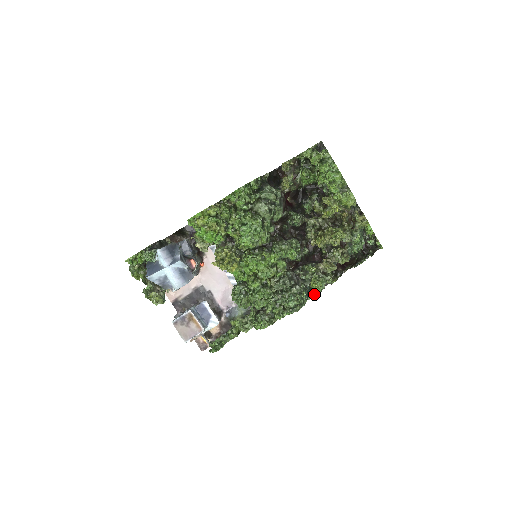
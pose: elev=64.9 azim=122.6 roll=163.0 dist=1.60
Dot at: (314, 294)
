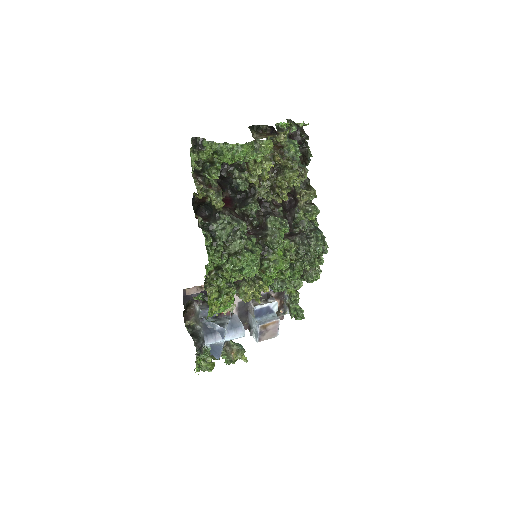
Dot at: (316, 219)
